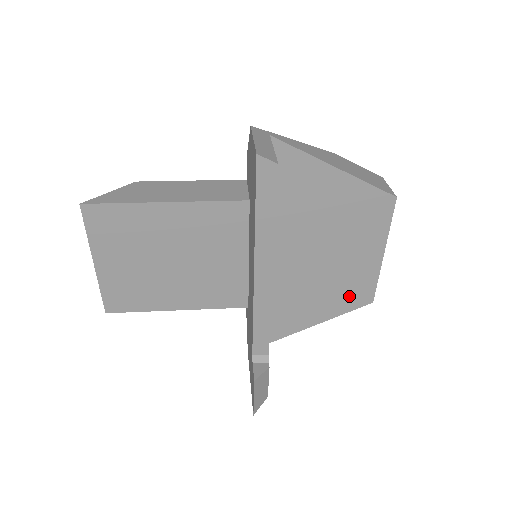
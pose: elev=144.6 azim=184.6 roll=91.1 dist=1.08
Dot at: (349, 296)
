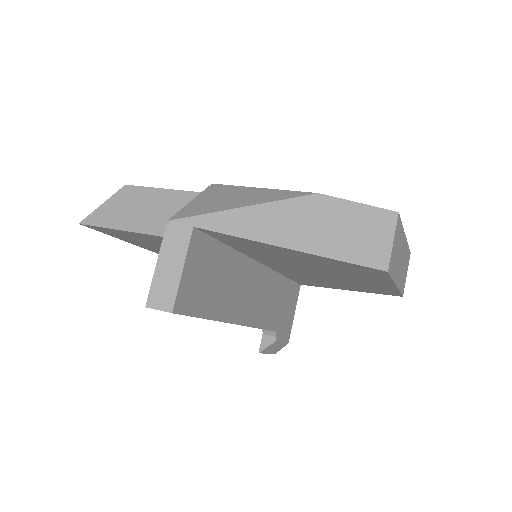
Dot at: (371, 290)
